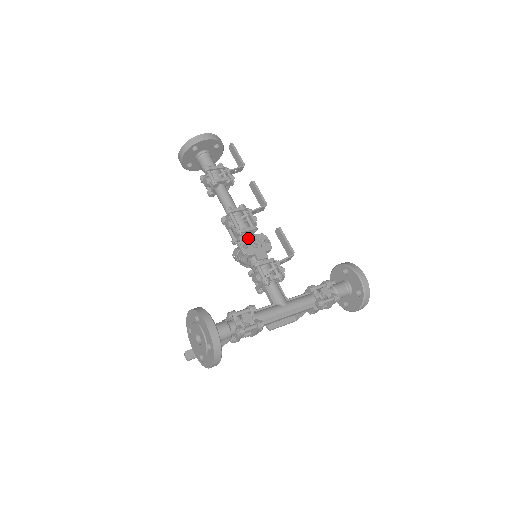
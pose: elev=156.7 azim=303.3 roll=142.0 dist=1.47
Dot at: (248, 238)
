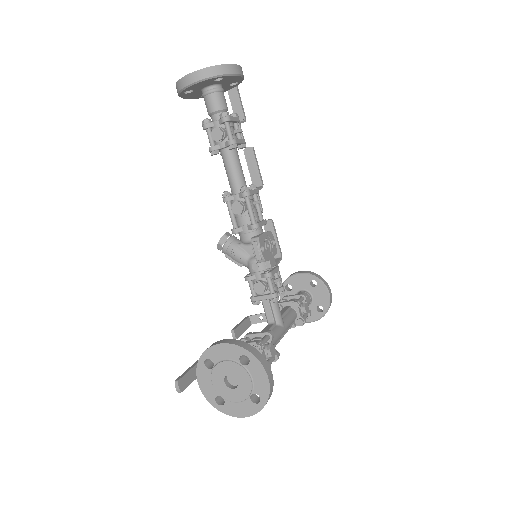
Dot at: (263, 237)
